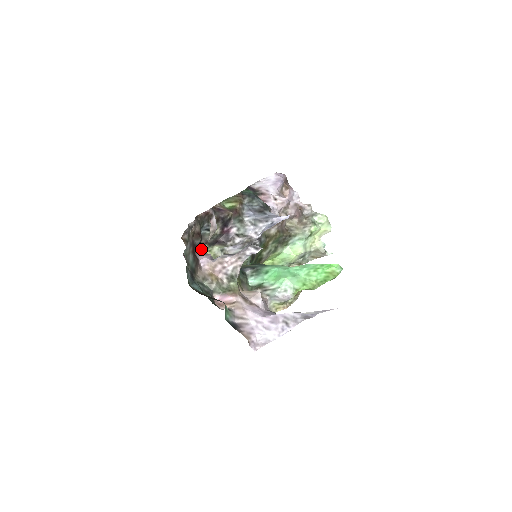
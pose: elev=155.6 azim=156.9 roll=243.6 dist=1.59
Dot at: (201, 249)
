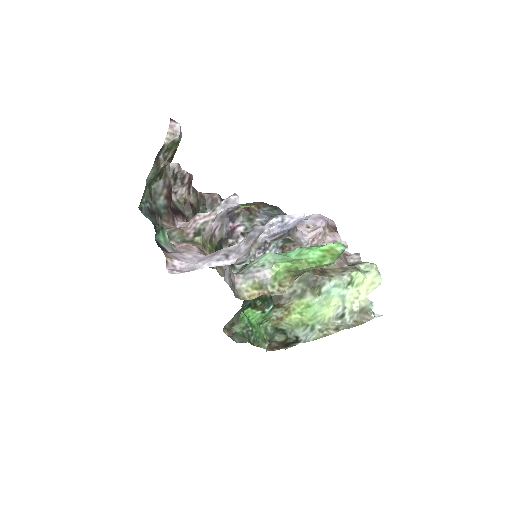
Dot at: occluded
